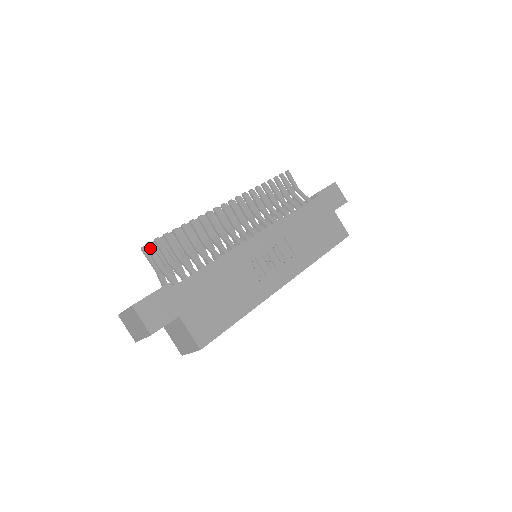
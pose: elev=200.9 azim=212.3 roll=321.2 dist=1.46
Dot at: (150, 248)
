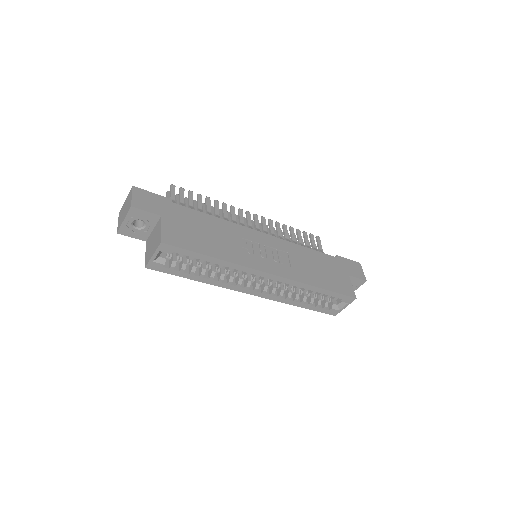
Dot at: (173, 187)
